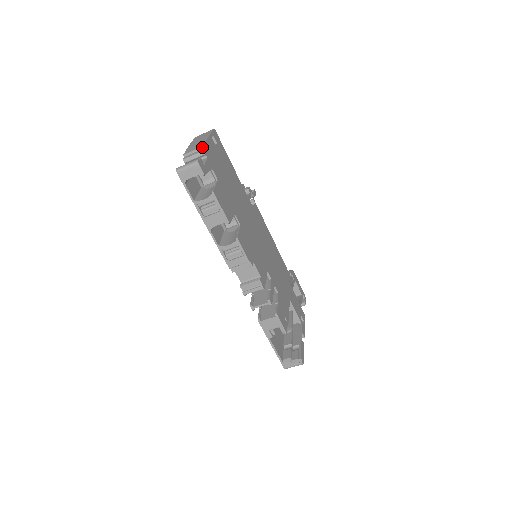
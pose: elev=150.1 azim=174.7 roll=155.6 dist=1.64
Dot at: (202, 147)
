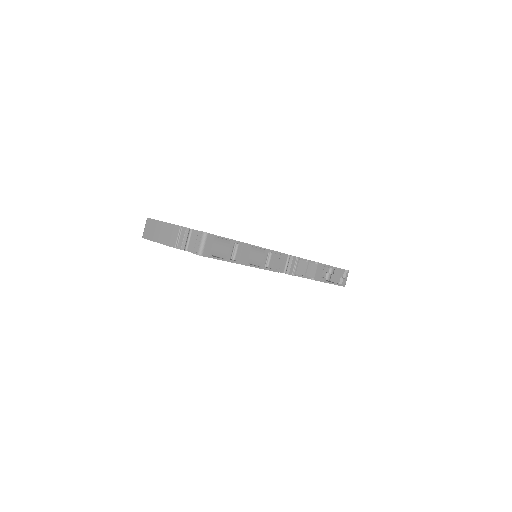
Dot at: (180, 228)
